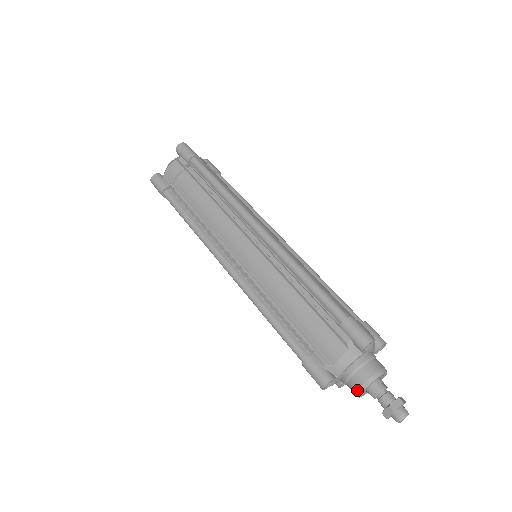
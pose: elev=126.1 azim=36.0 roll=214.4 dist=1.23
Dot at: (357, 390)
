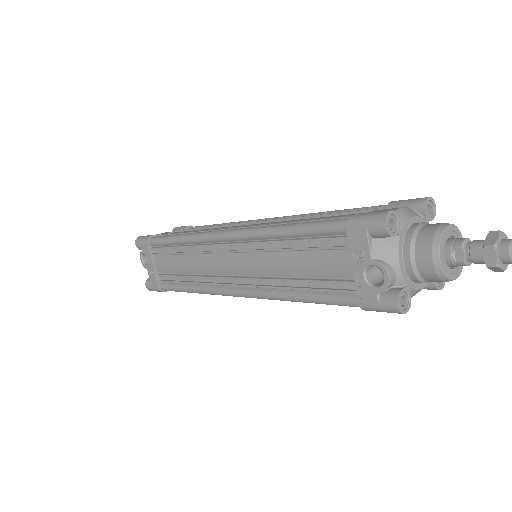
Dot at: (434, 233)
